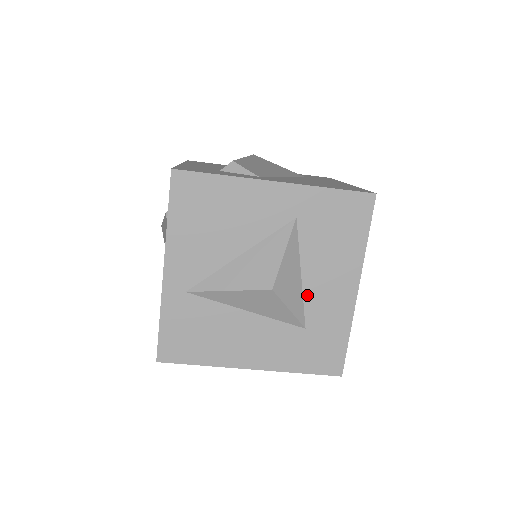
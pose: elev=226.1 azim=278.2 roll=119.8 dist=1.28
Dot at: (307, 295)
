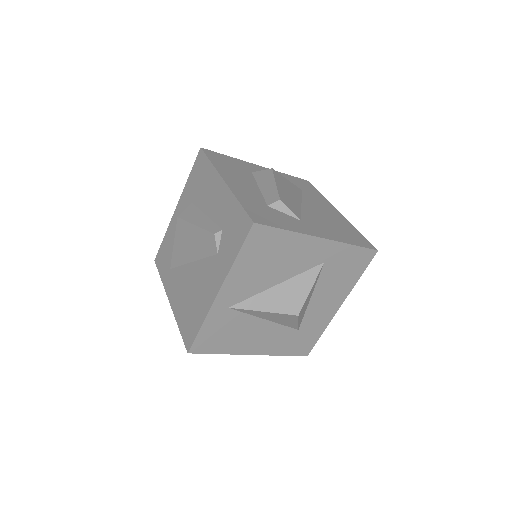
Dot at: (309, 310)
